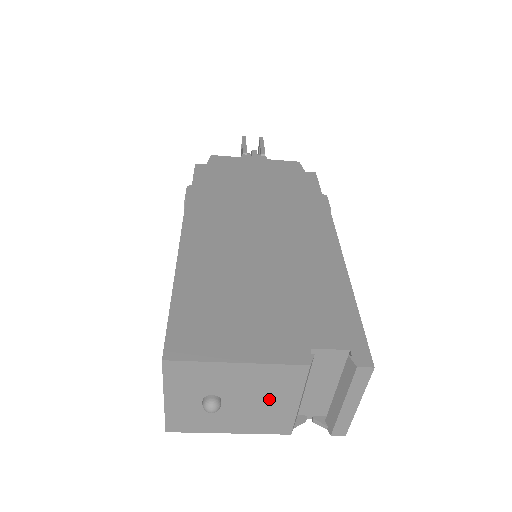
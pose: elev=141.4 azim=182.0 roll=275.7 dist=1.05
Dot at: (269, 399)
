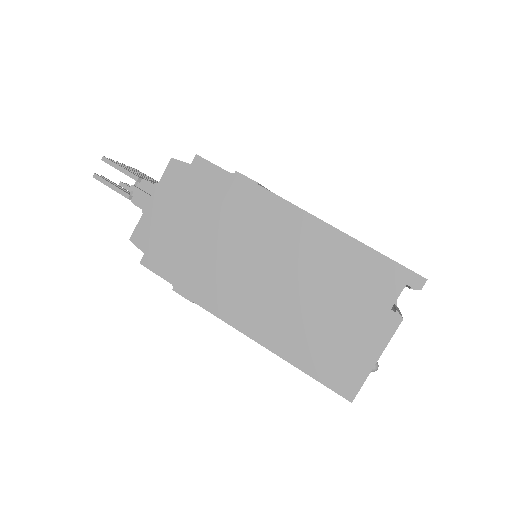
Dot at: occluded
